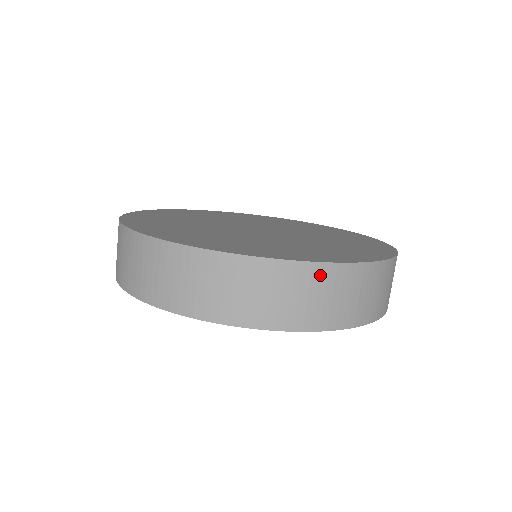
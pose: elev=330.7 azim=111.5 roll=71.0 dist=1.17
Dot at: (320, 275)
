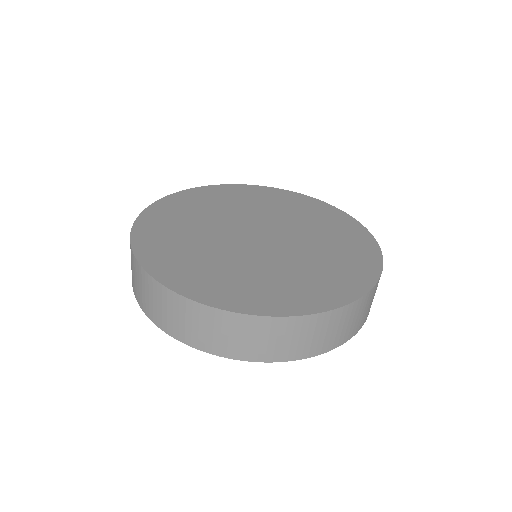
Dot at: (368, 298)
